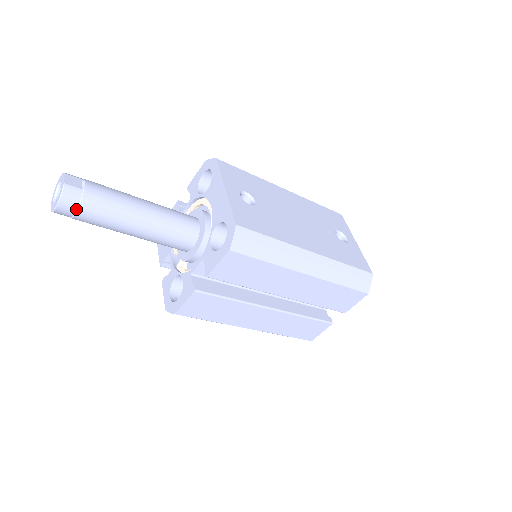
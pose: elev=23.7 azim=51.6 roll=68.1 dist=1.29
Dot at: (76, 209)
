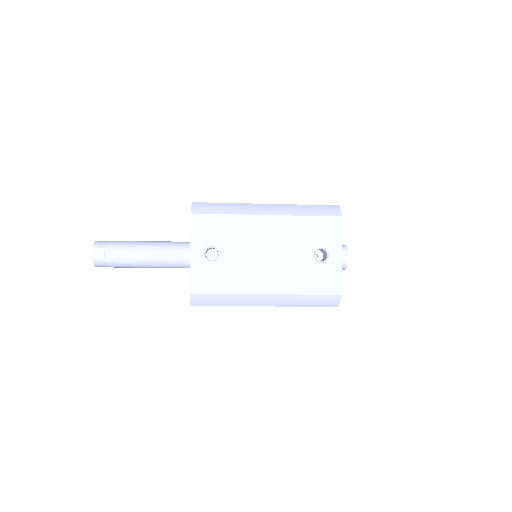
Dot at: occluded
